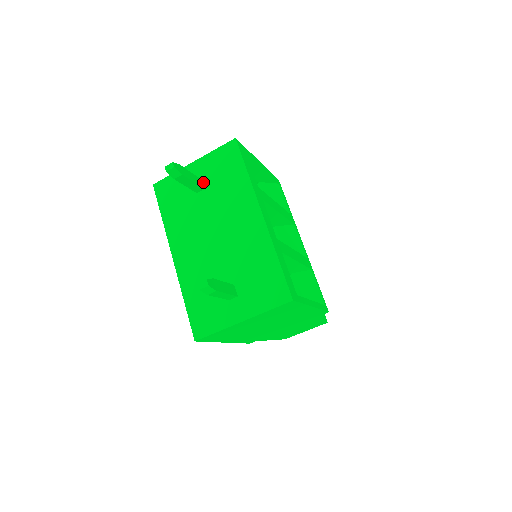
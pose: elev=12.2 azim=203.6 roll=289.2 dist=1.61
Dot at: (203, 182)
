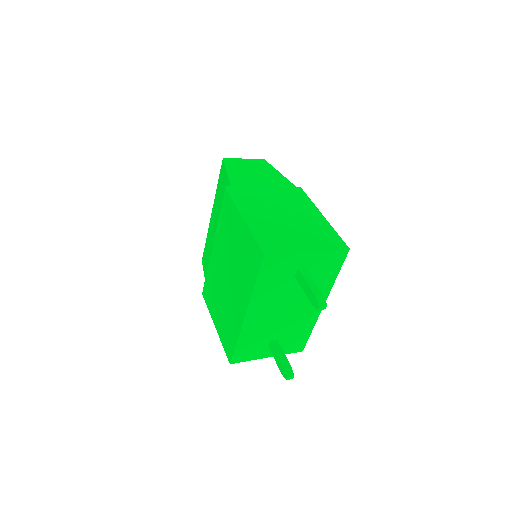
Dot at: occluded
